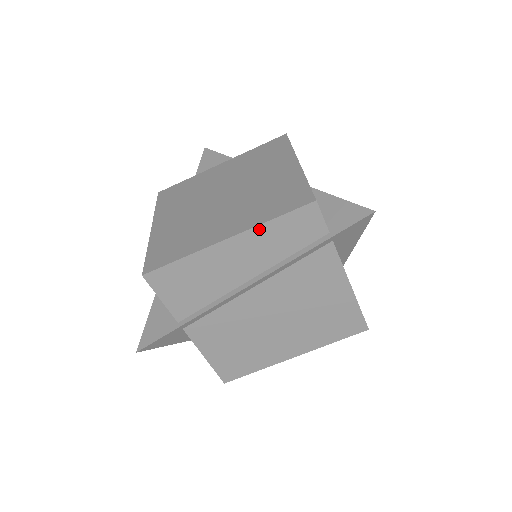
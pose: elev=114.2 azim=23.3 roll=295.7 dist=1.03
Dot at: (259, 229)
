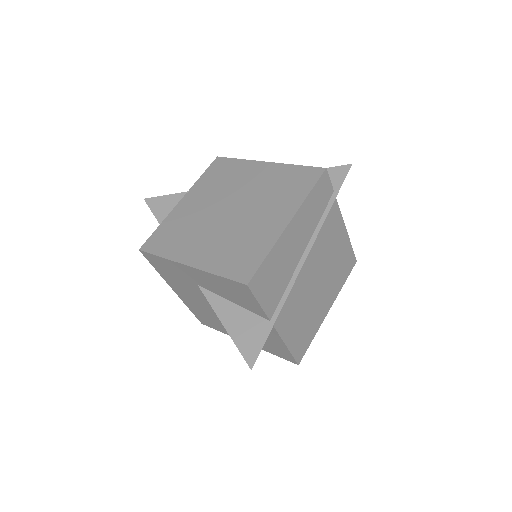
Dot at: (304, 205)
